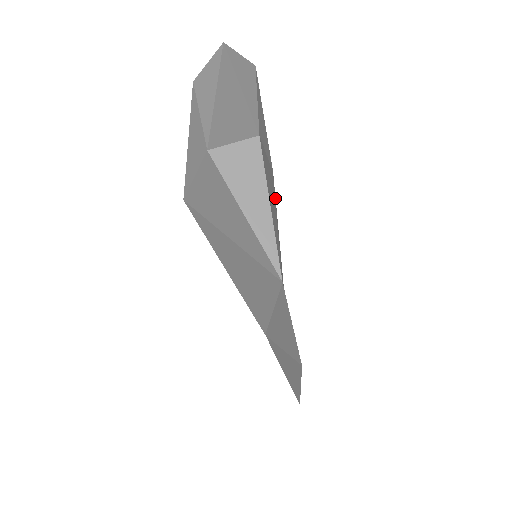
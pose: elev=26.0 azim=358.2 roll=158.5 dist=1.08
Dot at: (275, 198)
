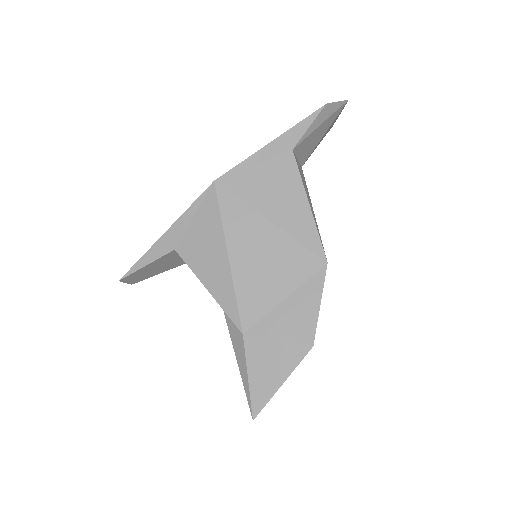
Dot at: occluded
